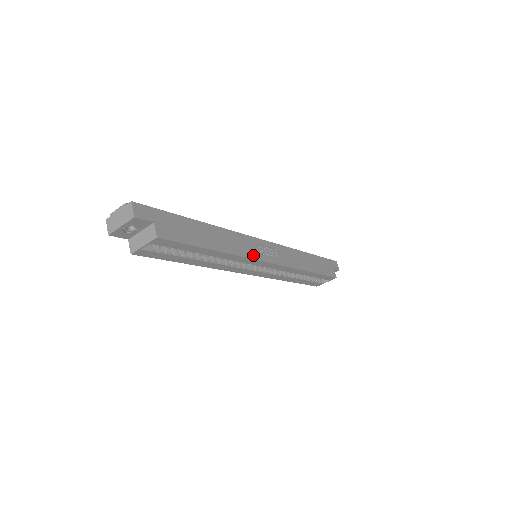
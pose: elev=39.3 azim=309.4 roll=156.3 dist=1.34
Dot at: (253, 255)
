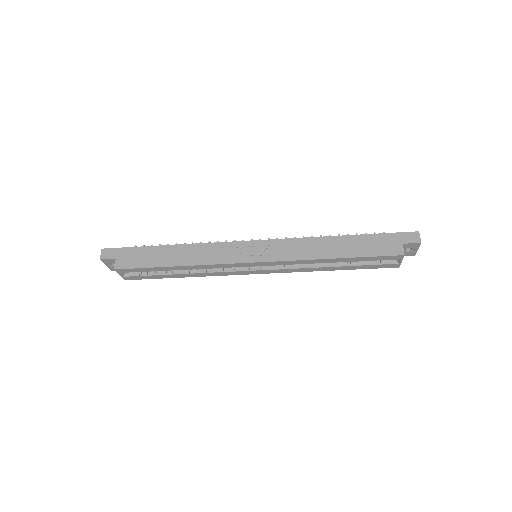
Dot at: (227, 260)
